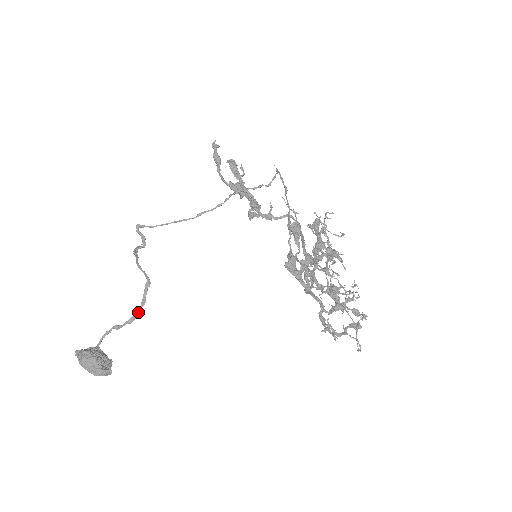
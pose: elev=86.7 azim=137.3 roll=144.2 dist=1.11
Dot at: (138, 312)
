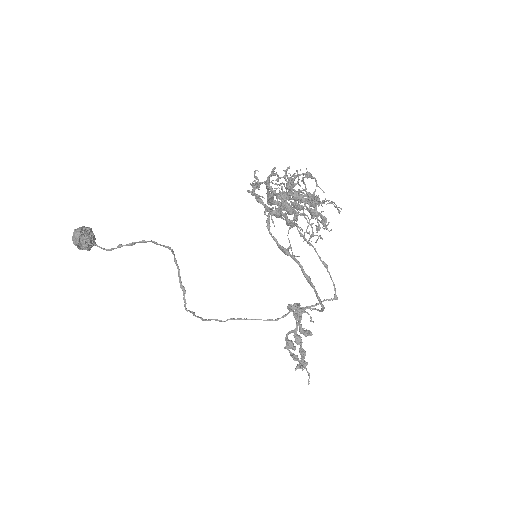
Dot at: (143, 241)
